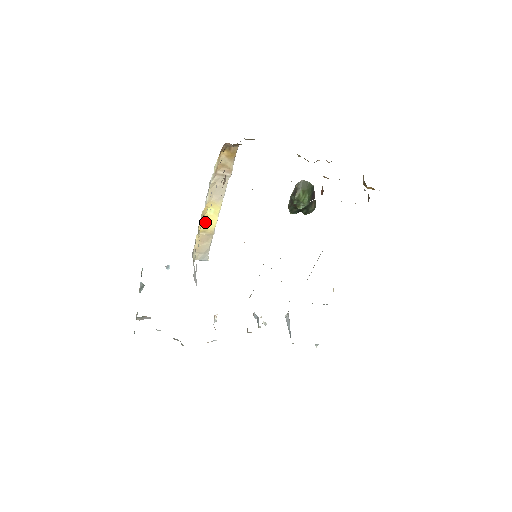
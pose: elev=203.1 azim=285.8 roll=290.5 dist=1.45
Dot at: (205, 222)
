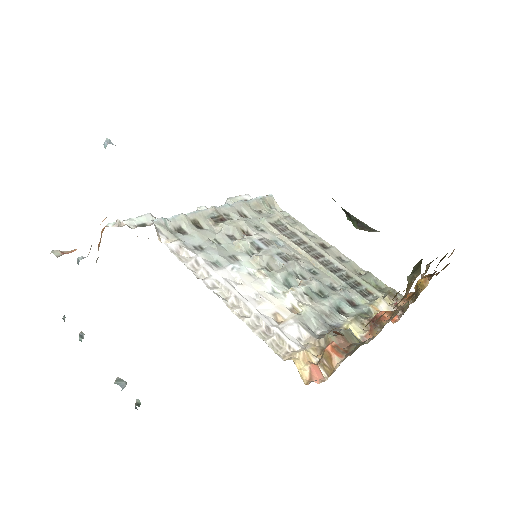
Dot at: occluded
